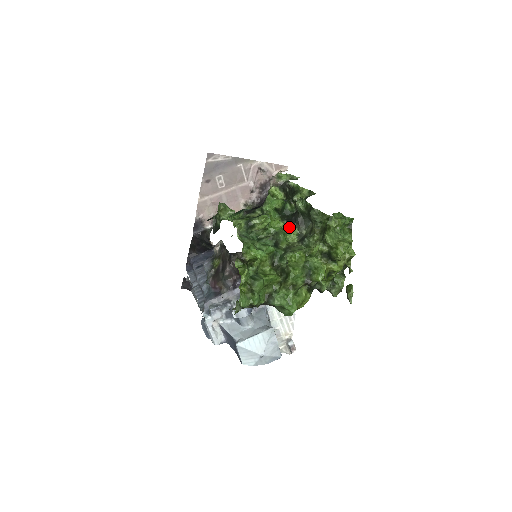
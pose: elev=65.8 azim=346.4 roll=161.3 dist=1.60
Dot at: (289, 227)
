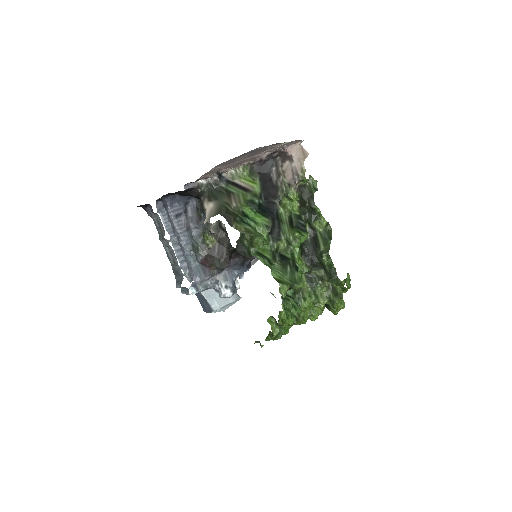
Dot at: (306, 268)
